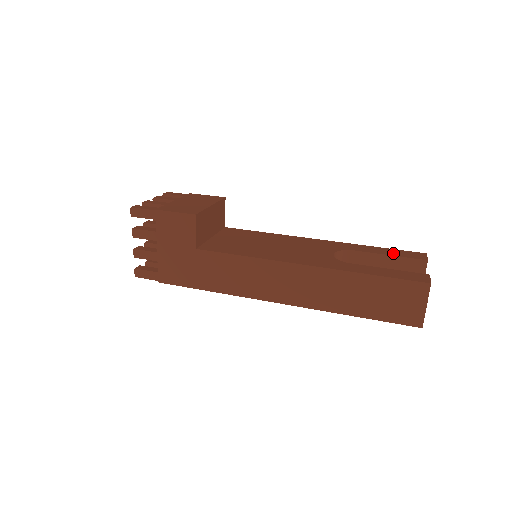
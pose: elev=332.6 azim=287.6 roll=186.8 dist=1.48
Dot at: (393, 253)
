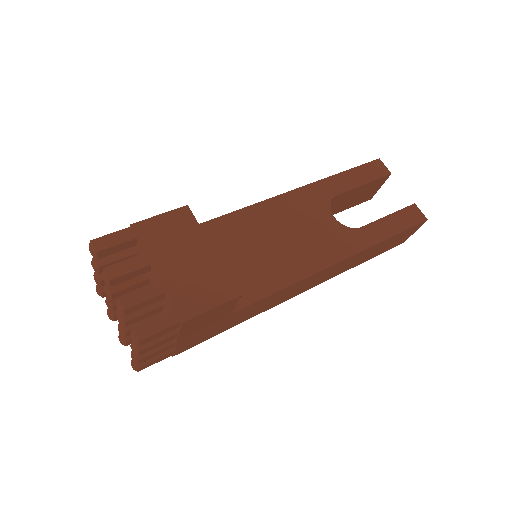
Dot at: (364, 178)
